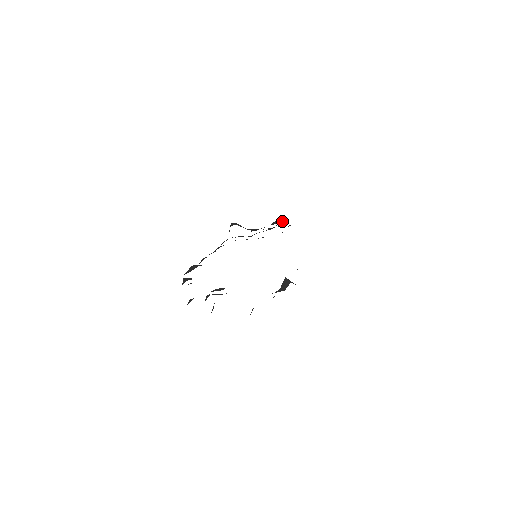
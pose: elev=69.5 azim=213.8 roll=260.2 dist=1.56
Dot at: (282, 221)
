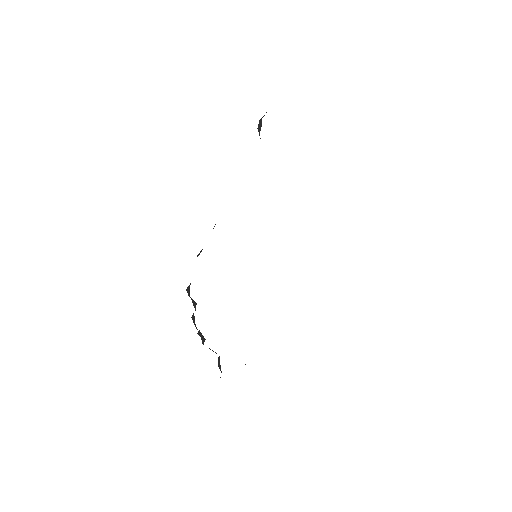
Dot at: occluded
